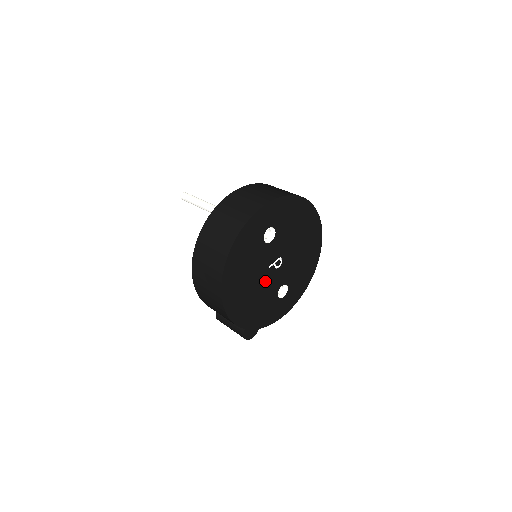
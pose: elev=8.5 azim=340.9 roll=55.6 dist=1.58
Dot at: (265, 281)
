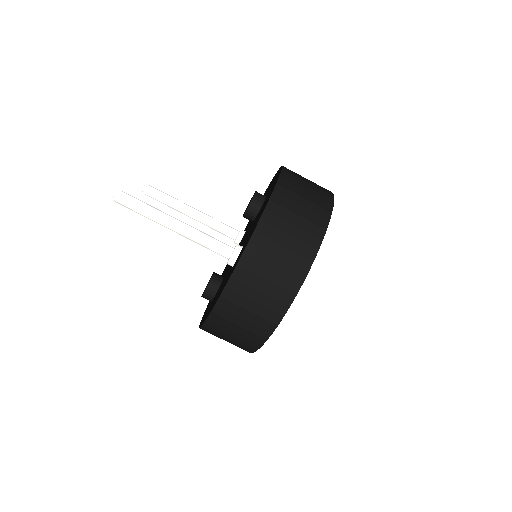
Dot at: occluded
